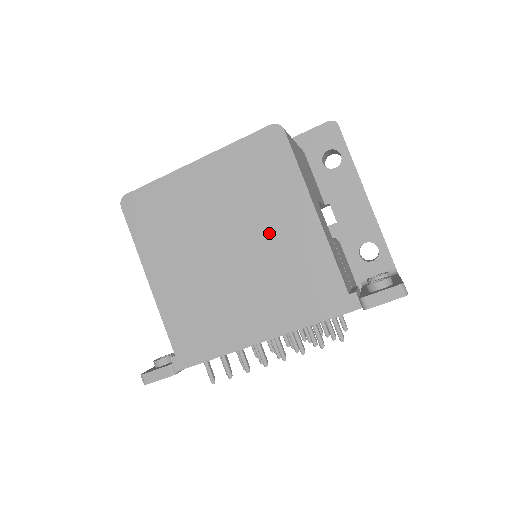
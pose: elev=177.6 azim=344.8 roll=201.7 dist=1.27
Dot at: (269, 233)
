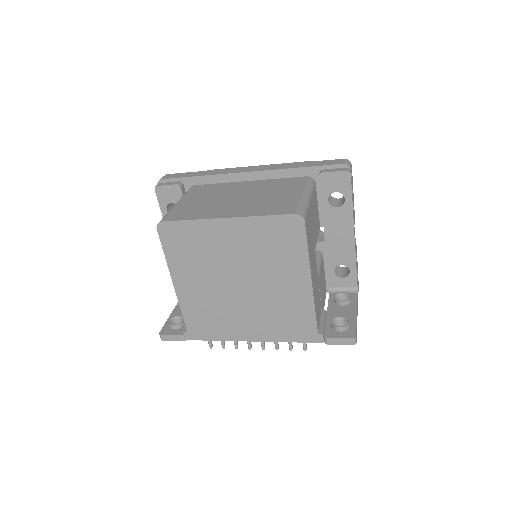
Dot at: (273, 284)
